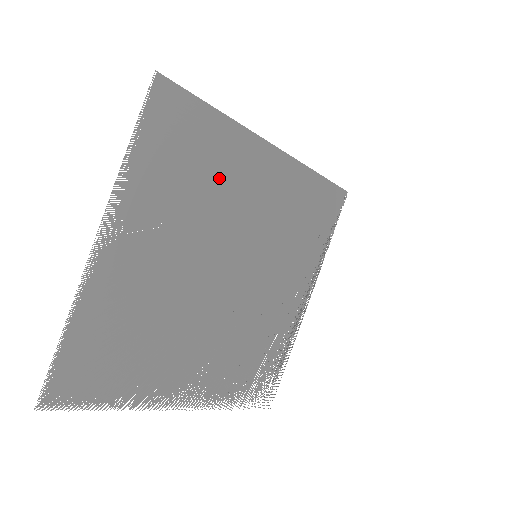
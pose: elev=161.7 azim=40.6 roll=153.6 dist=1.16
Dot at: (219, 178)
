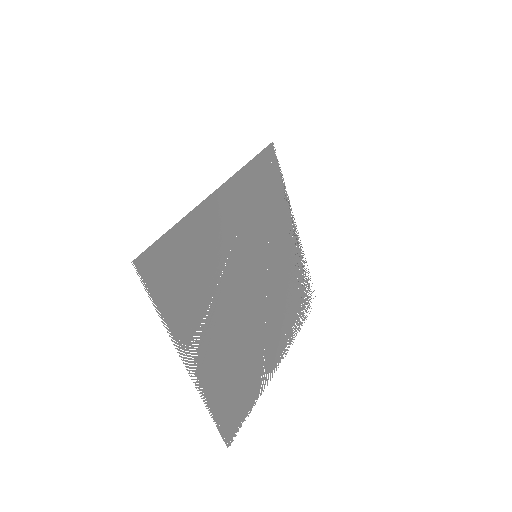
Dot at: (207, 254)
